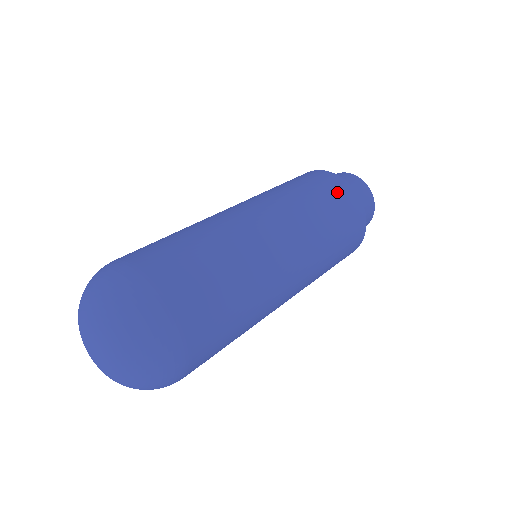
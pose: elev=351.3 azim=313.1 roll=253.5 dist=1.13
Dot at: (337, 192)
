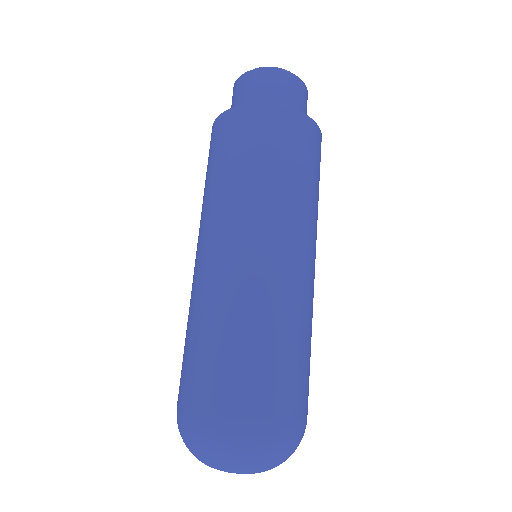
Dot at: (306, 143)
